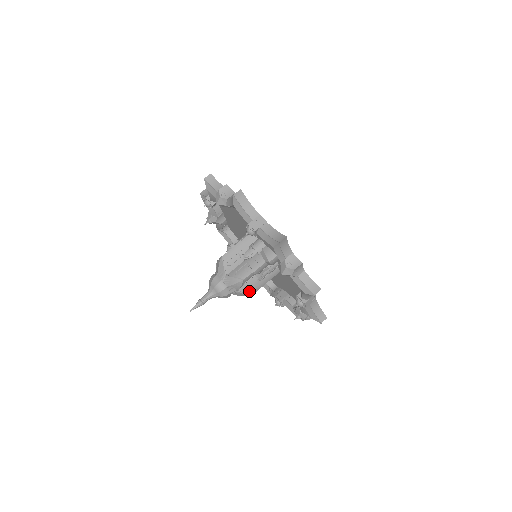
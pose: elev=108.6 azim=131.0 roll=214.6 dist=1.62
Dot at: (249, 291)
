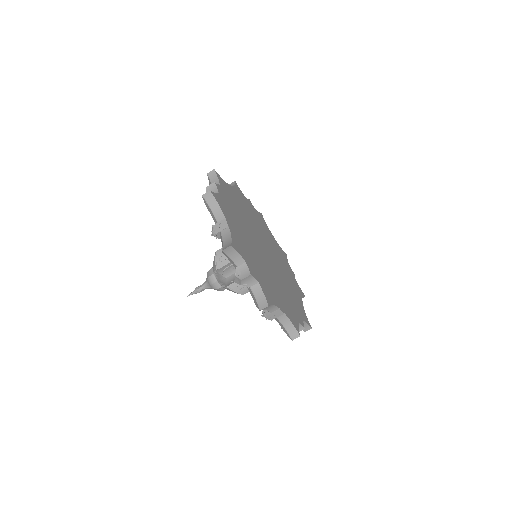
Dot at: (240, 289)
